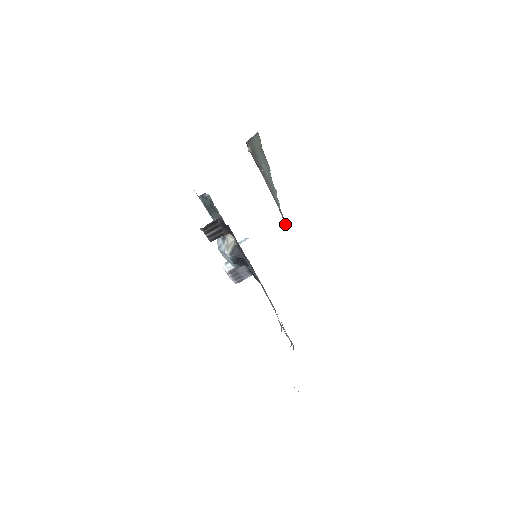
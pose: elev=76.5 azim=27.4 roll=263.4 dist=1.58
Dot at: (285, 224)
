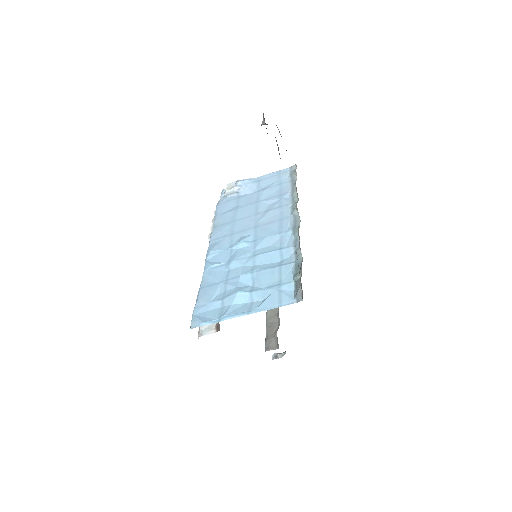
Dot at: occluded
